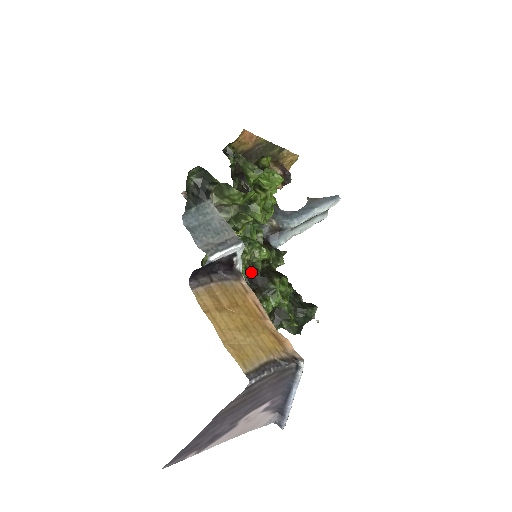
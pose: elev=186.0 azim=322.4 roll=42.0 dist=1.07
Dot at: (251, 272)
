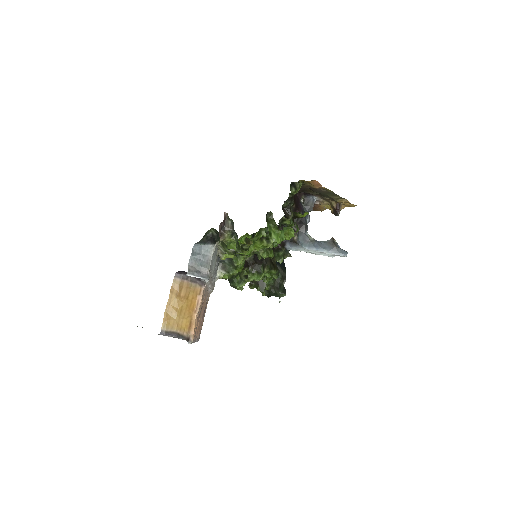
Dot at: occluded
